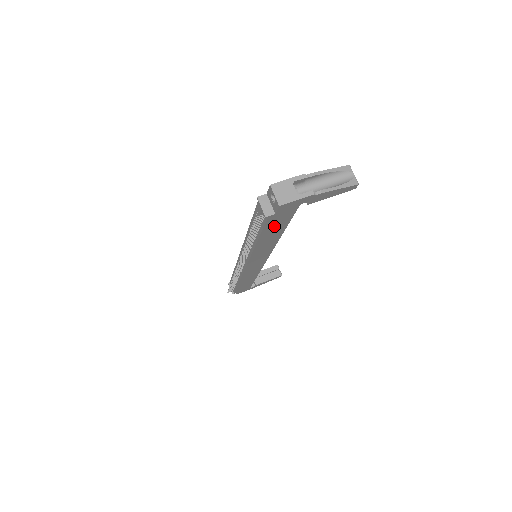
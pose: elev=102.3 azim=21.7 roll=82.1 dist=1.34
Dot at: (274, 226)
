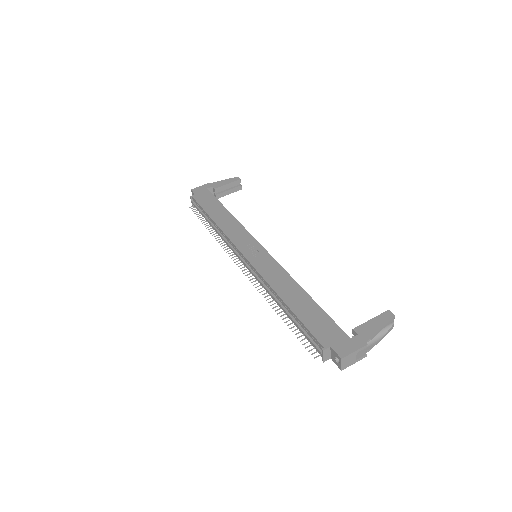
Dot at: occluded
